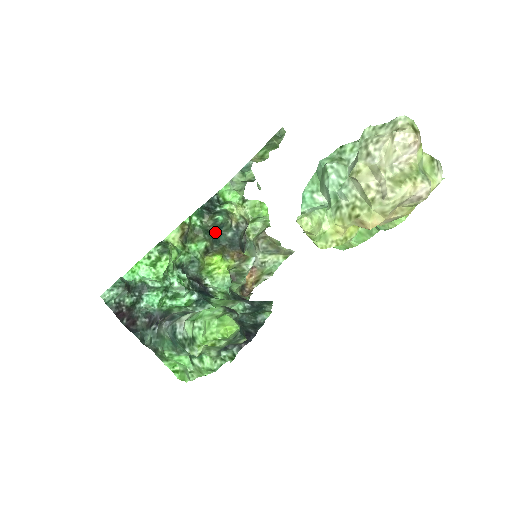
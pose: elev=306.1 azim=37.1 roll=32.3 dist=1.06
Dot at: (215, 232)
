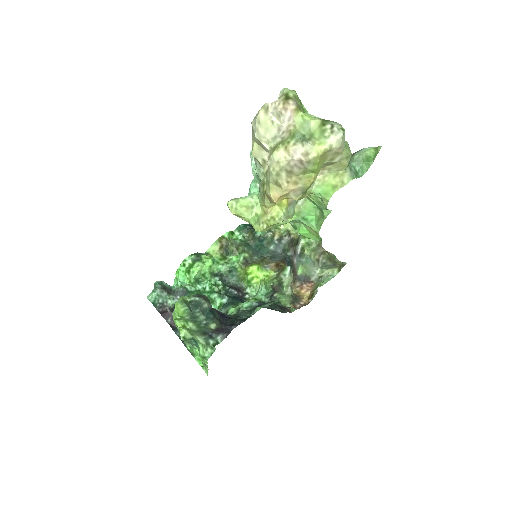
Dot at: (256, 245)
